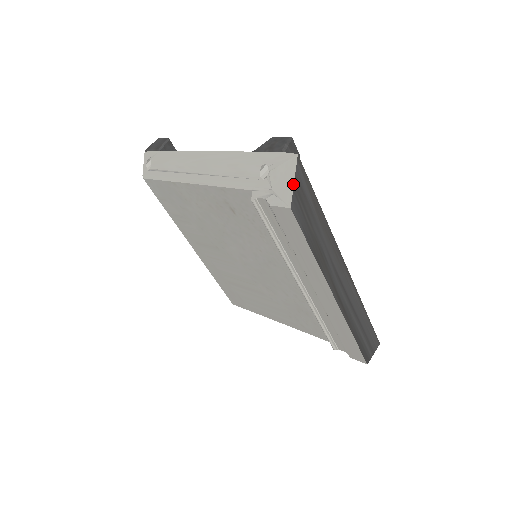
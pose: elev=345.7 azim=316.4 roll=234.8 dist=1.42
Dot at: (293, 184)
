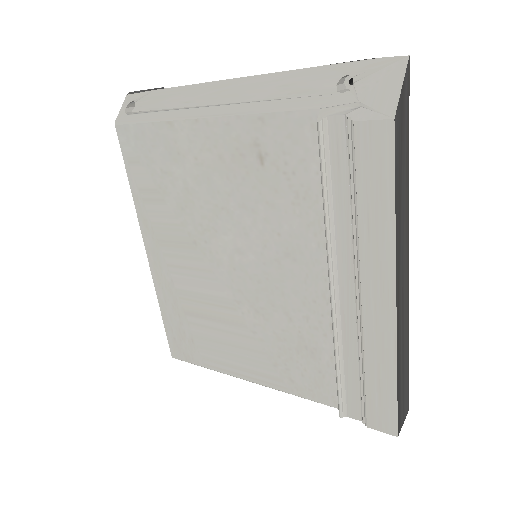
Dot at: (400, 89)
